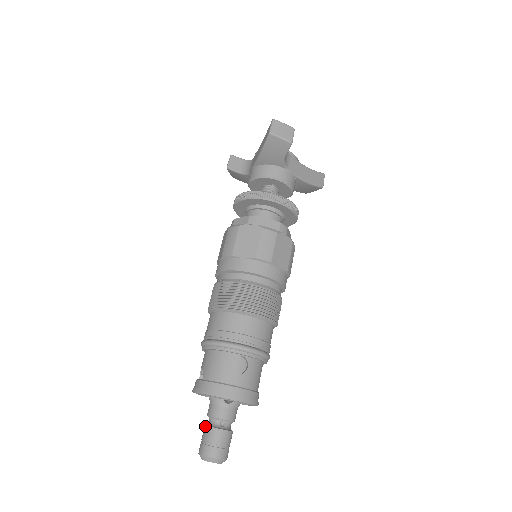
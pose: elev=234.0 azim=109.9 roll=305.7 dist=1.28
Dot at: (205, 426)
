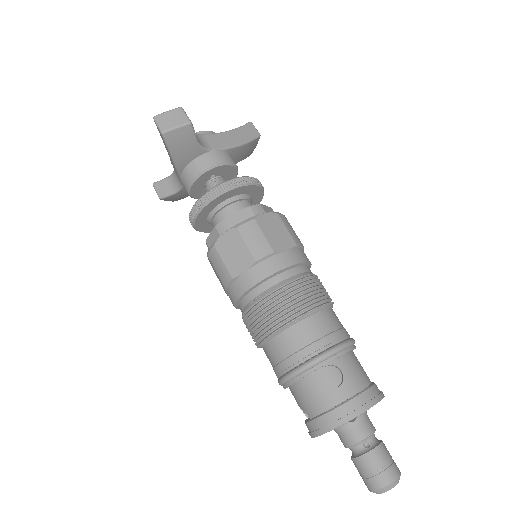
Dot at: (352, 460)
